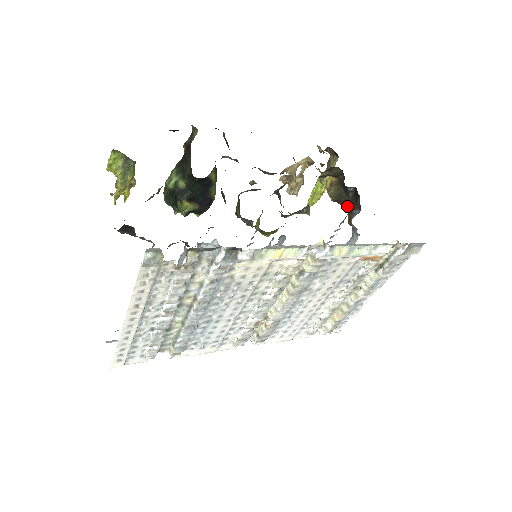
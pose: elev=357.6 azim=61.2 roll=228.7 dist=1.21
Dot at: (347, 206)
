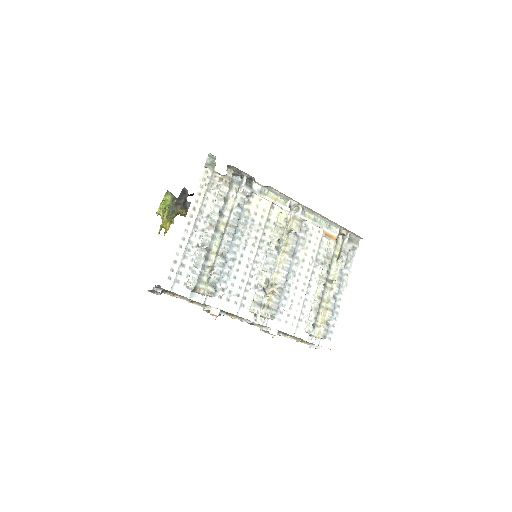
Dot at: occluded
